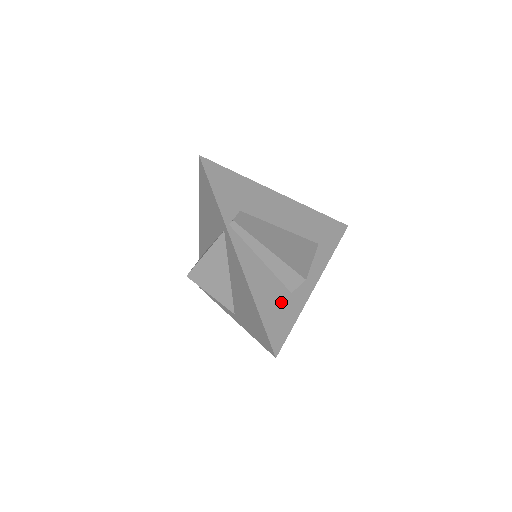
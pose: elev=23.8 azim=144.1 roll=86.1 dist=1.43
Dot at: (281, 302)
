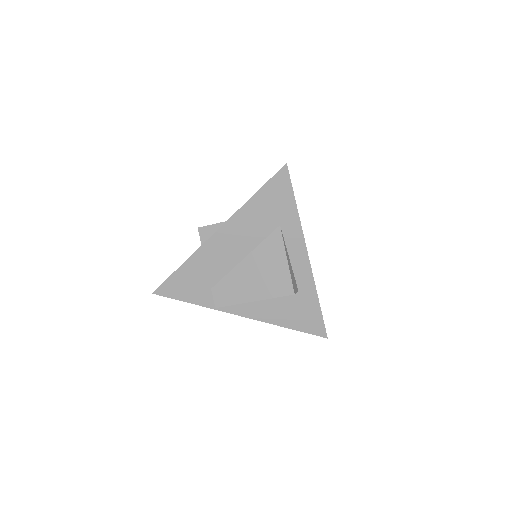
Dot at: (298, 305)
